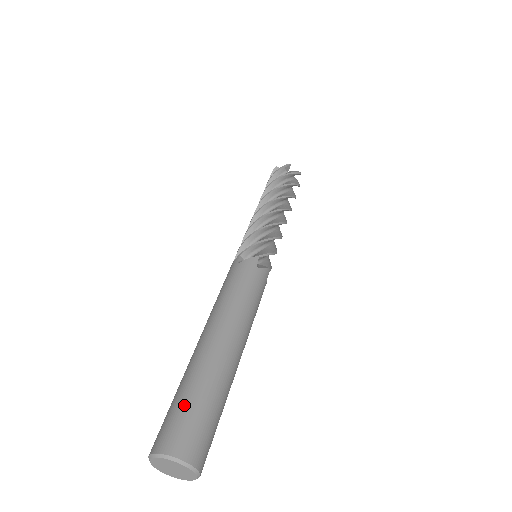
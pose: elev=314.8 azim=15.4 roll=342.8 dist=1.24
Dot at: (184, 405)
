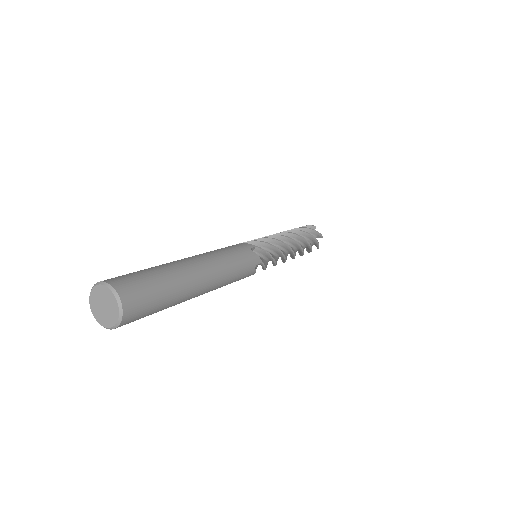
Dot at: occluded
